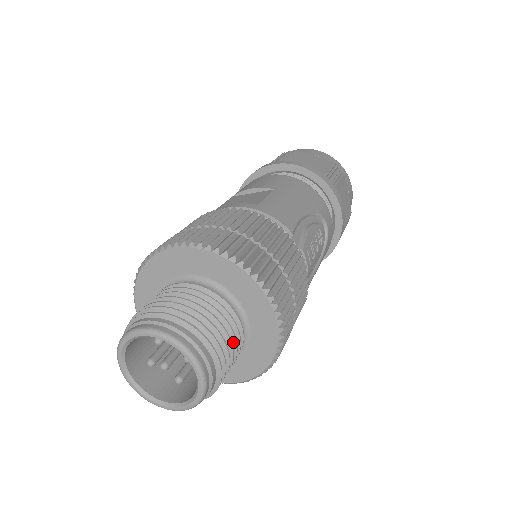
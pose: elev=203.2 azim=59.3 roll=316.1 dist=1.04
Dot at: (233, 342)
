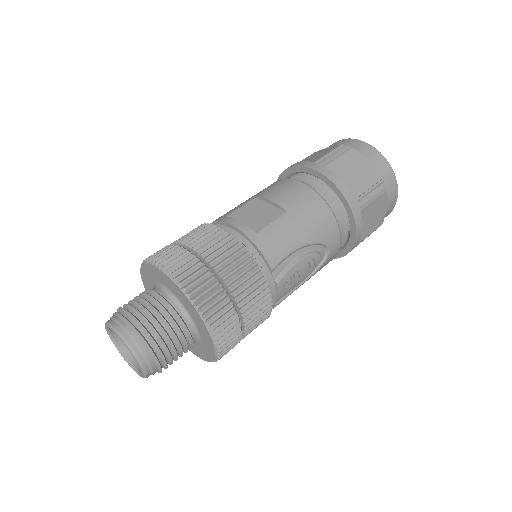
Dot at: (180, 349)
